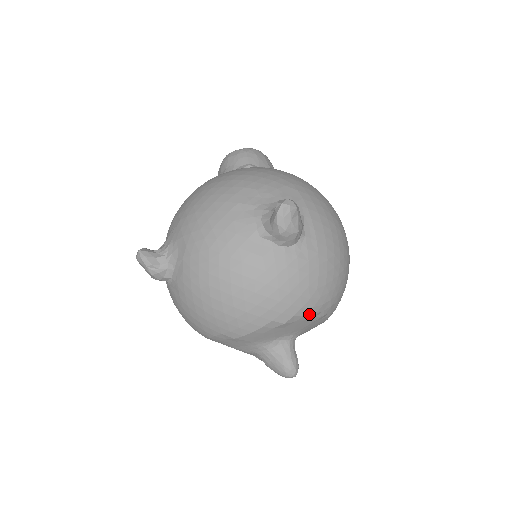
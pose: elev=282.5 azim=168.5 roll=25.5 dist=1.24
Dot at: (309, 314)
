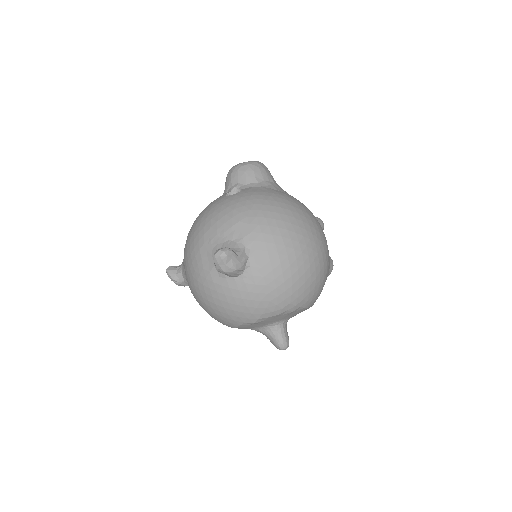
Dot at: (273, 316)
